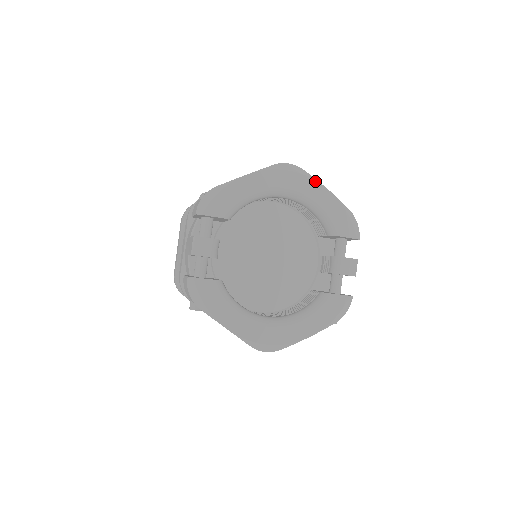
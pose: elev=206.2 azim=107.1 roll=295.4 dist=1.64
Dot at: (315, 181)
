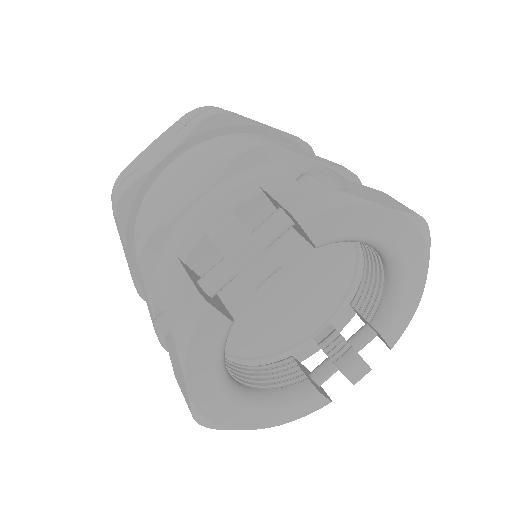
Dot at: (427, 266)
